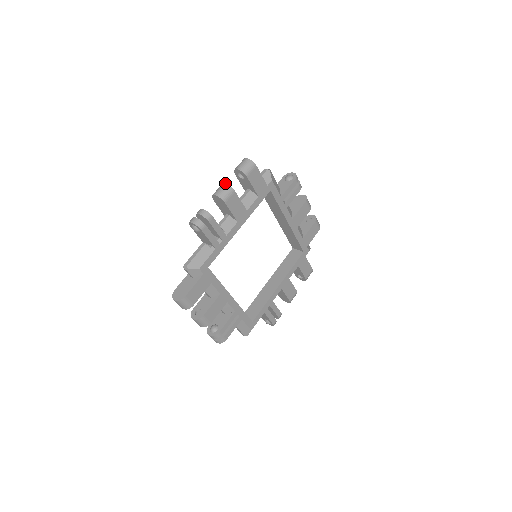
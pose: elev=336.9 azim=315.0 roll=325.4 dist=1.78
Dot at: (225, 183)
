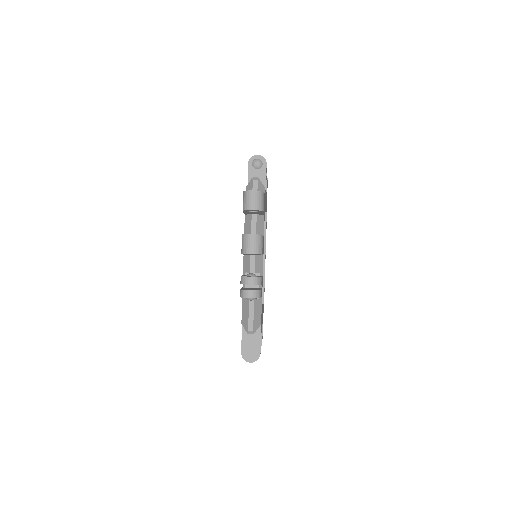
Dot at: (252, 234)
